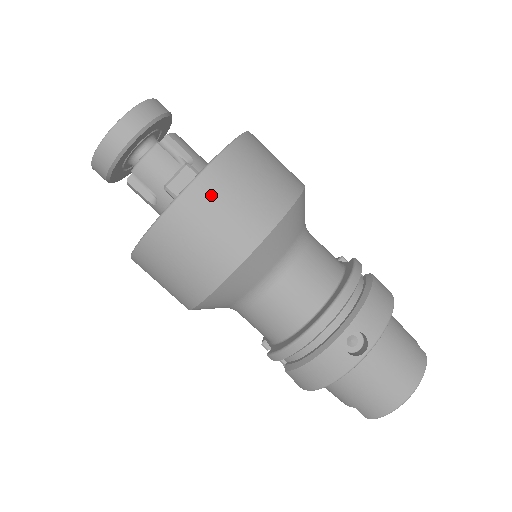
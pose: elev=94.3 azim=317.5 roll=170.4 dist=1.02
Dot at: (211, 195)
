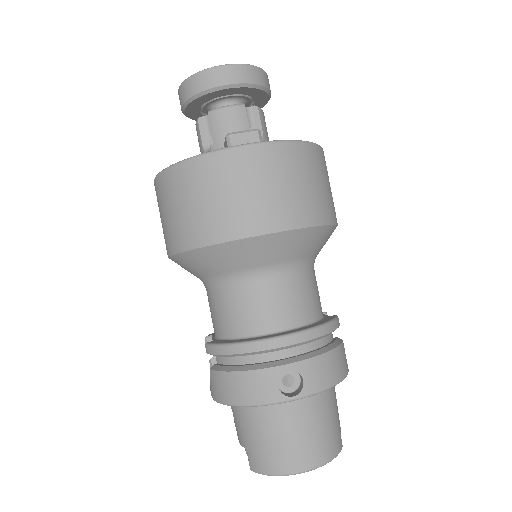
Dot at: (261, 165)
